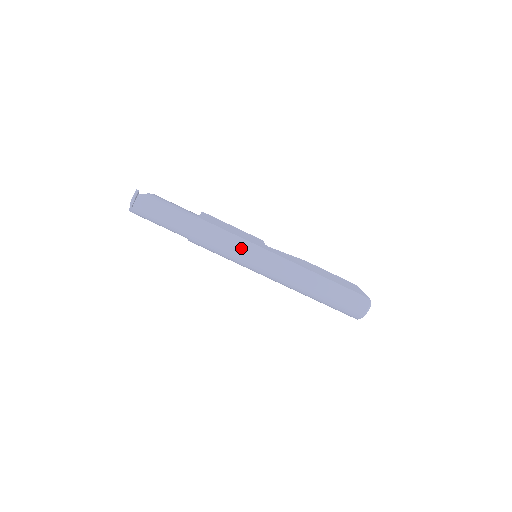
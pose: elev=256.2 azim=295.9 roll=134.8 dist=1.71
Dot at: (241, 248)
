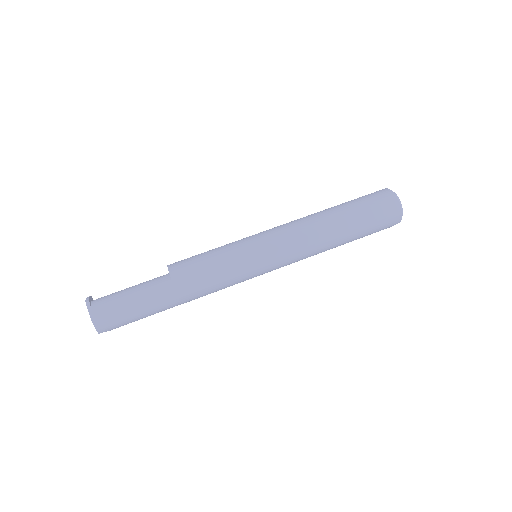
Dot at: (228, 244)
